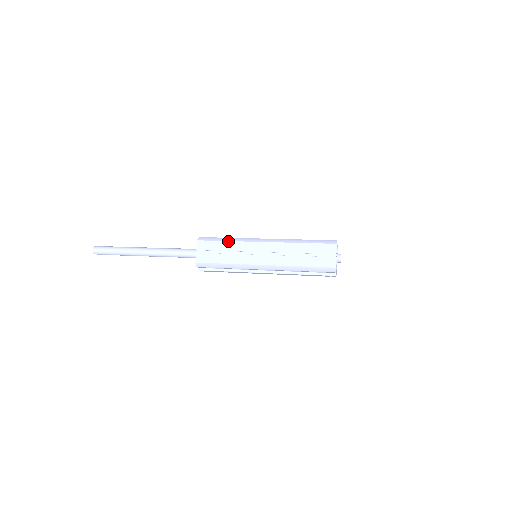
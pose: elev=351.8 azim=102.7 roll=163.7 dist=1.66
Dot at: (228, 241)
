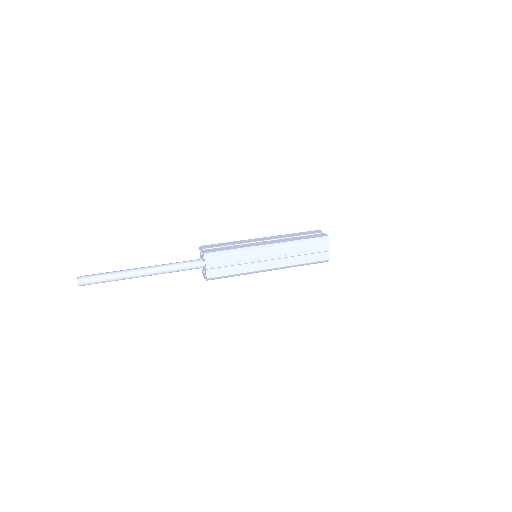
Dot at: (236, 254)
